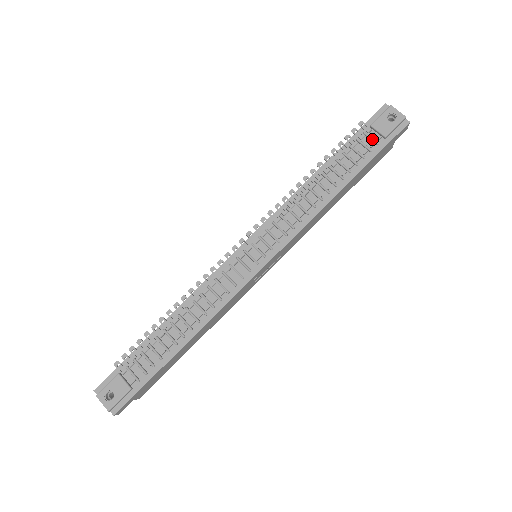
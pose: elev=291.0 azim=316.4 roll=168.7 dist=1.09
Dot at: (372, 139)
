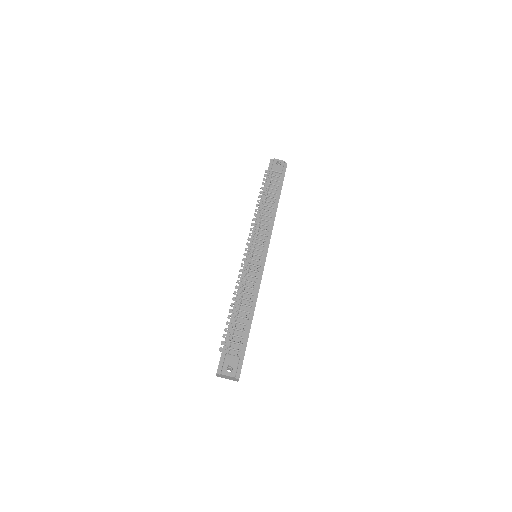
Dot at: (276, 176)
